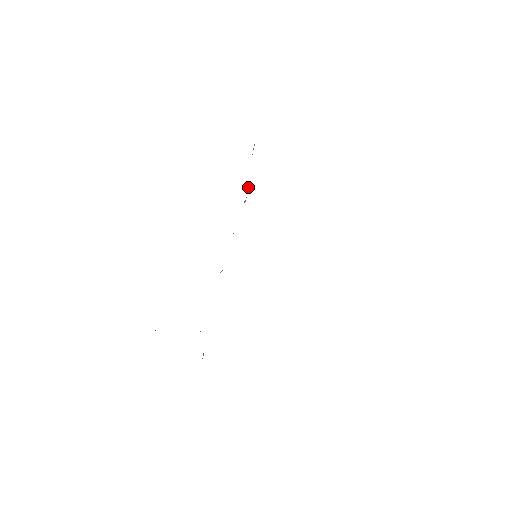
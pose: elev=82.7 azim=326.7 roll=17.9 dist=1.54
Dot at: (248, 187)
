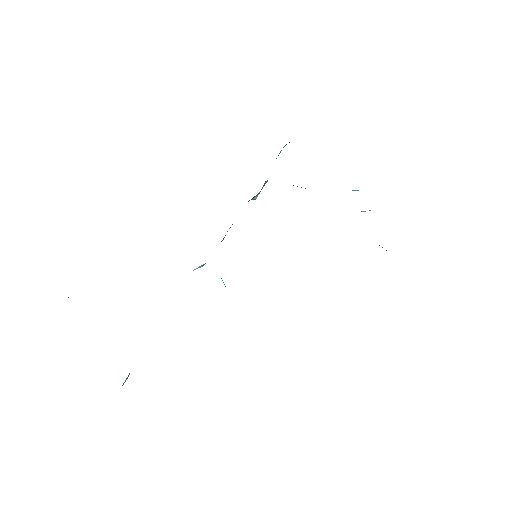
Dot at: (263, 186)
